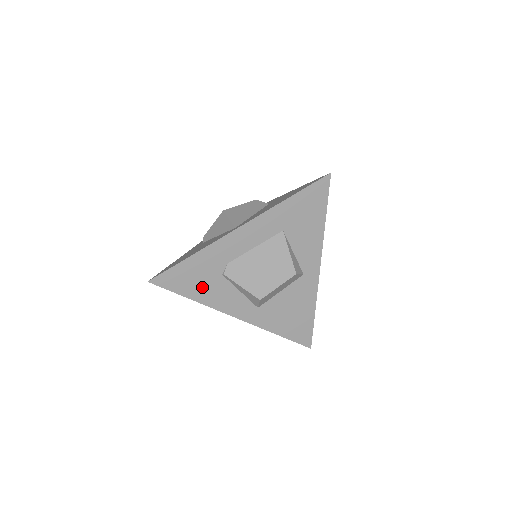
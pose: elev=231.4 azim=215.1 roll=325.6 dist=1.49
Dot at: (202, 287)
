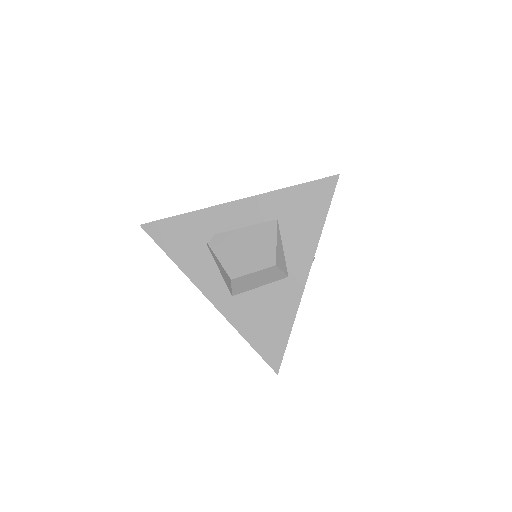
Dot at: (185, 250)
